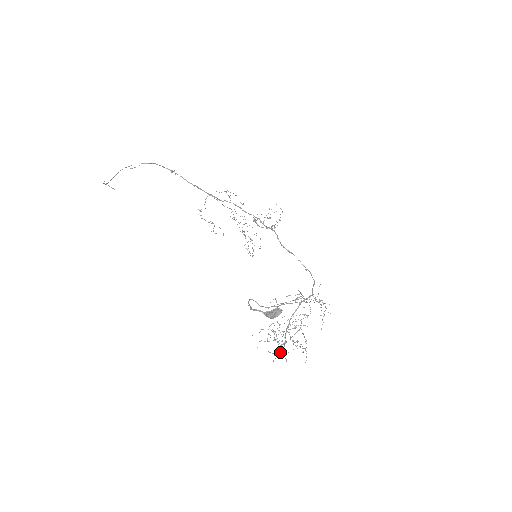
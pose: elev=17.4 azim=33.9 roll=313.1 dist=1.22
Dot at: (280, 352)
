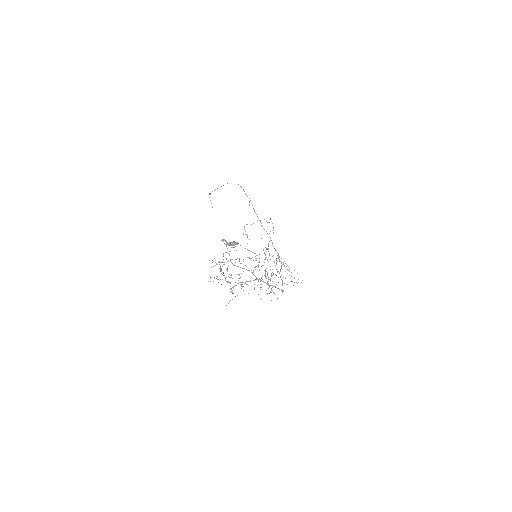
Dot at: occluded
